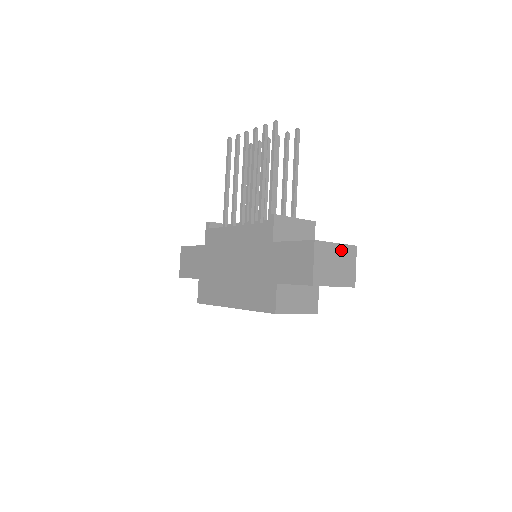
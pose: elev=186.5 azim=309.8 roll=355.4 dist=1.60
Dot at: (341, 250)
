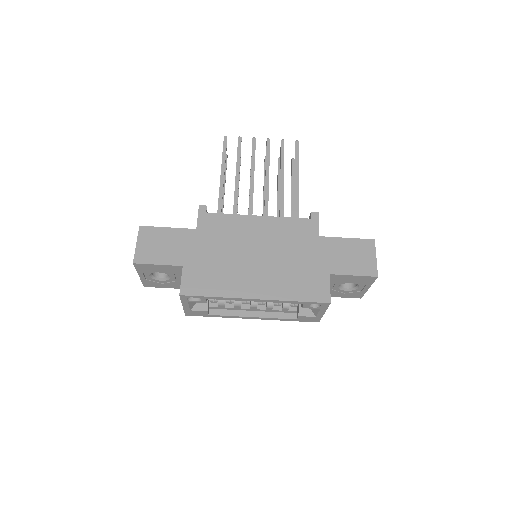
Dot at: occluded
